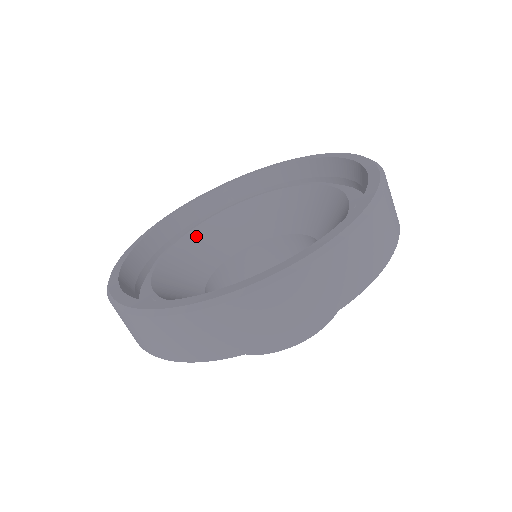
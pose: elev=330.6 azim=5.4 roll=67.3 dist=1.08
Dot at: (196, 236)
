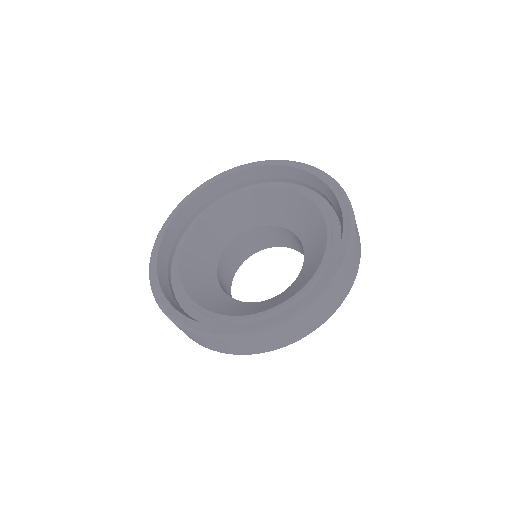
Dot at: (226, 207)
